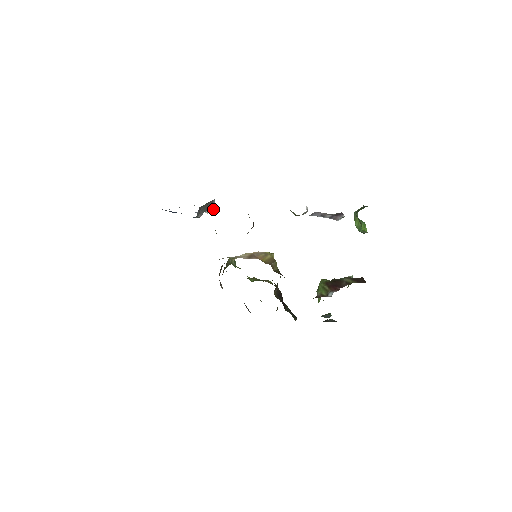
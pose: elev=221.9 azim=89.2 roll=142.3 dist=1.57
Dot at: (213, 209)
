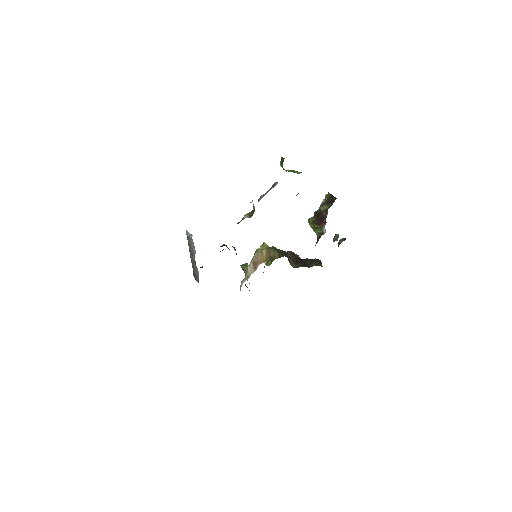
Dot at: (201, 267)
